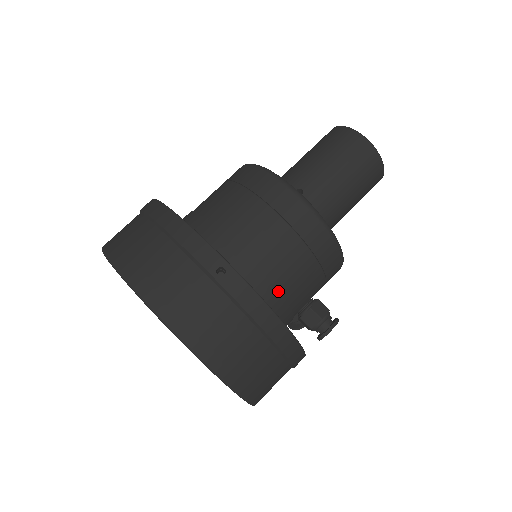
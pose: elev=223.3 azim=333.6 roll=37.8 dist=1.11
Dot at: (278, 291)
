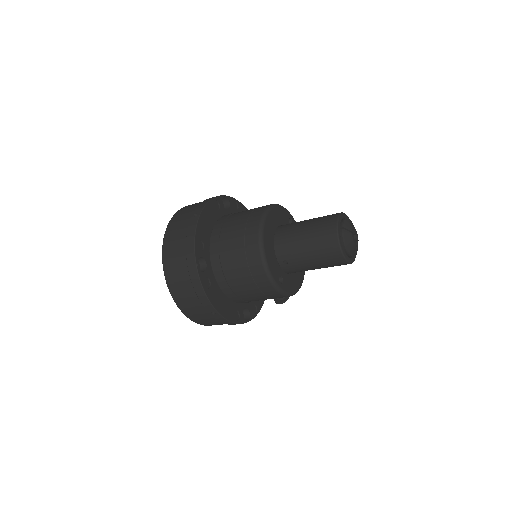
Dot at: occluded
